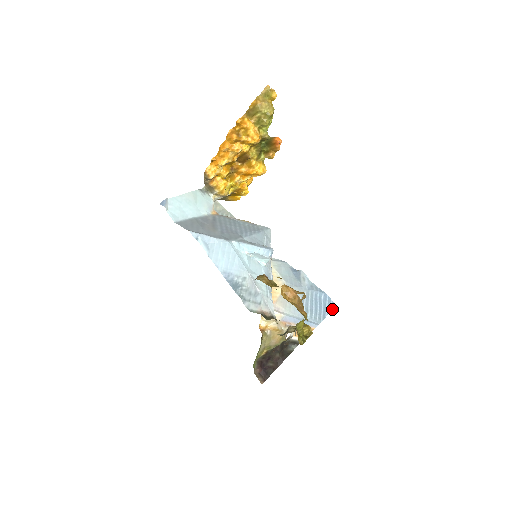
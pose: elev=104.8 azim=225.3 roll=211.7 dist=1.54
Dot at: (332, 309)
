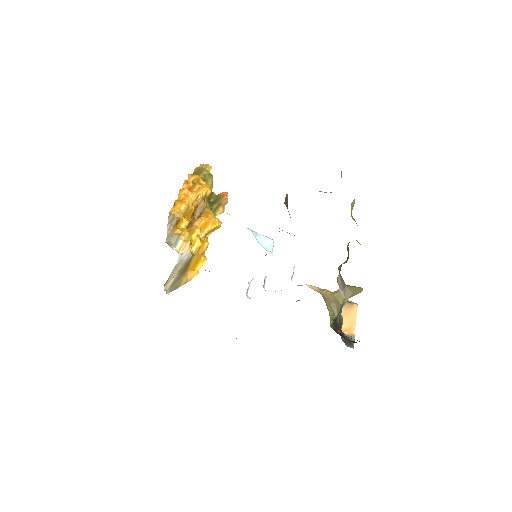
Dot at: occluded
